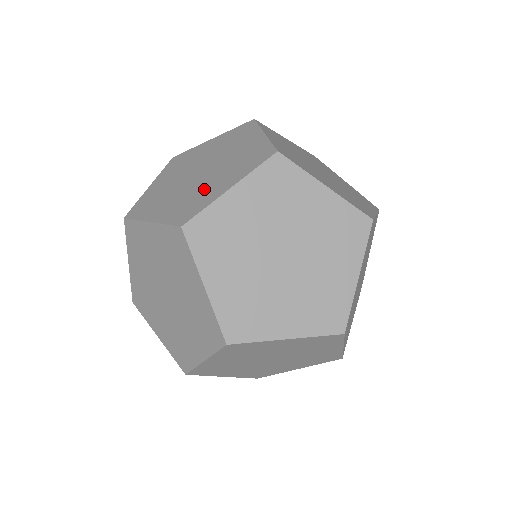
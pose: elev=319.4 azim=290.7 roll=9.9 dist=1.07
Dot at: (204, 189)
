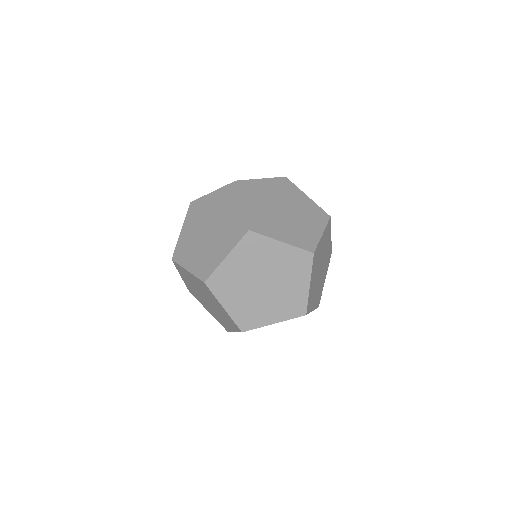
Dot at: (212, 251)
